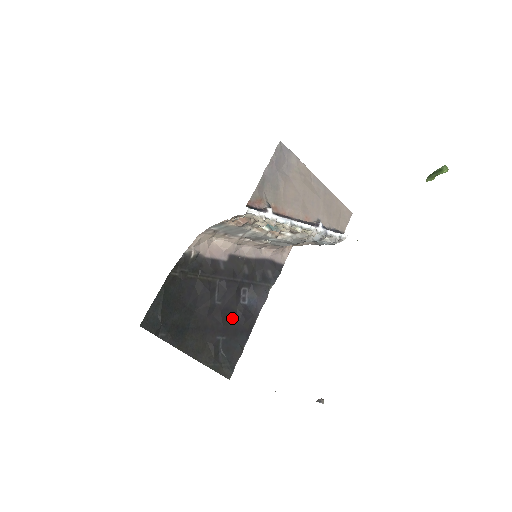
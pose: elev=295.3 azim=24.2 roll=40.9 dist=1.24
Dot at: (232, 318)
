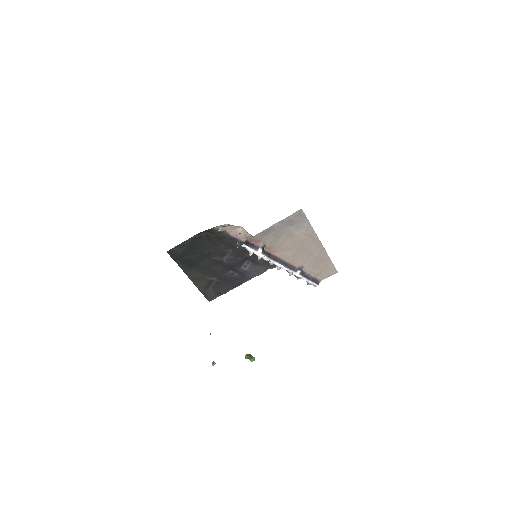
Dot at: (230, 273)
